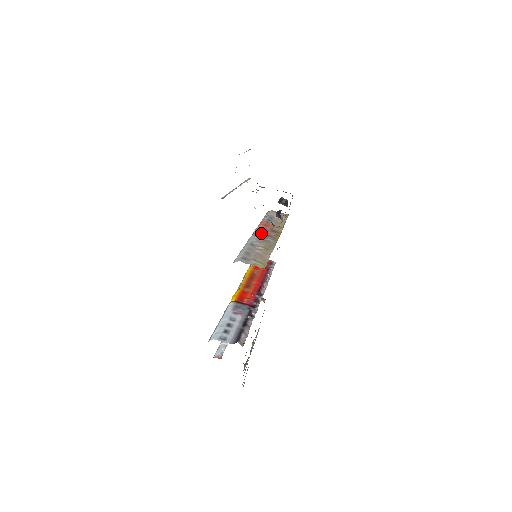
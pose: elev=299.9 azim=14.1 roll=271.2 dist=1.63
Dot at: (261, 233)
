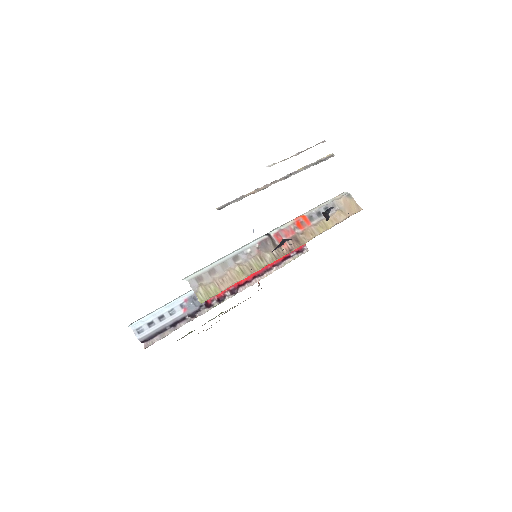
Dot at: (274, 239)
